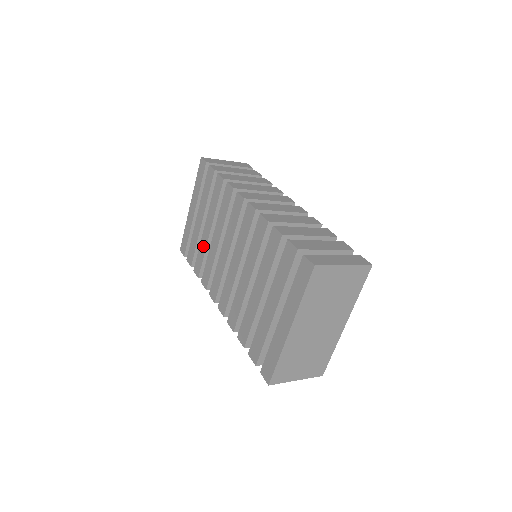
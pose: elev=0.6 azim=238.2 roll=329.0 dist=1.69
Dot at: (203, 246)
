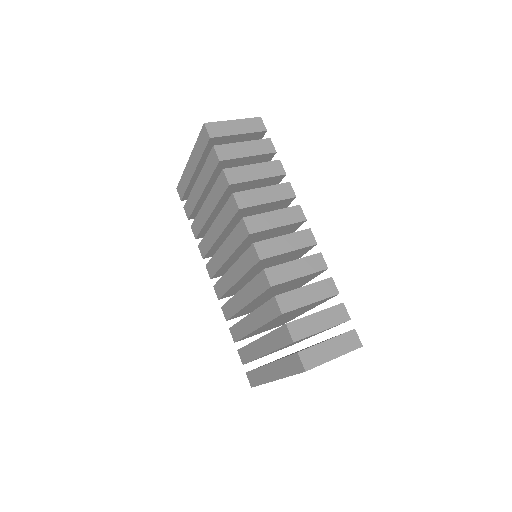
Dot at: (202, 219)
